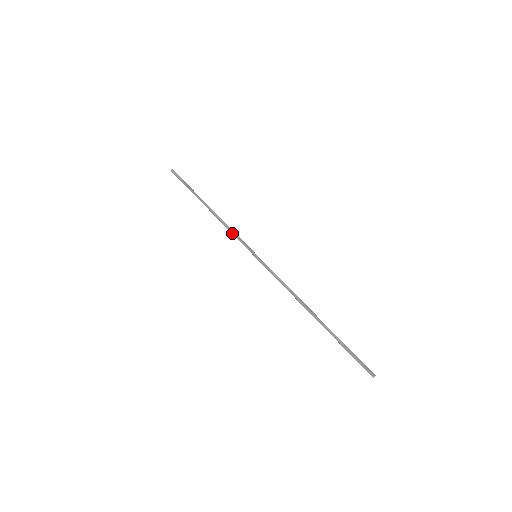
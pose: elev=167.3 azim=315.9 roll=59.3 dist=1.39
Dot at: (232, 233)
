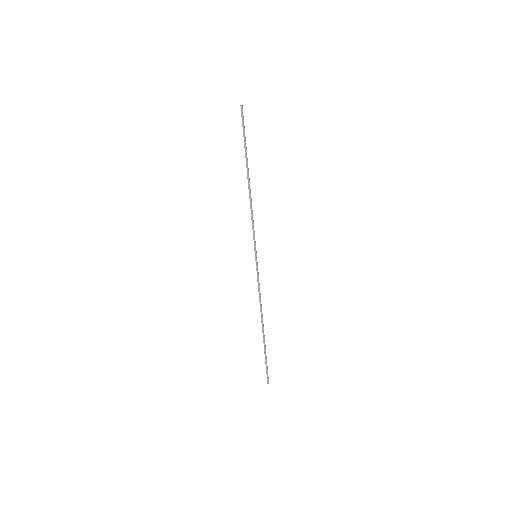
Dot at: (258, 289)
